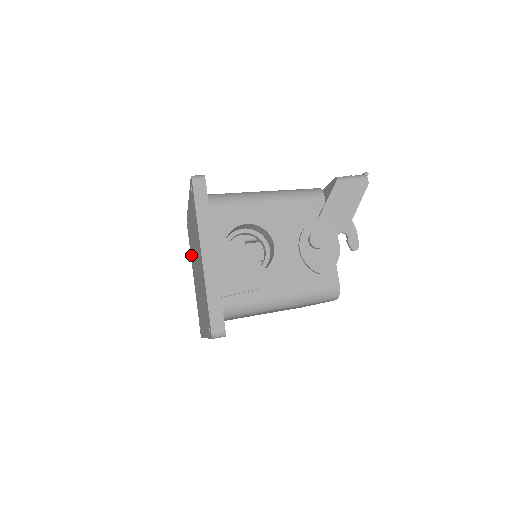
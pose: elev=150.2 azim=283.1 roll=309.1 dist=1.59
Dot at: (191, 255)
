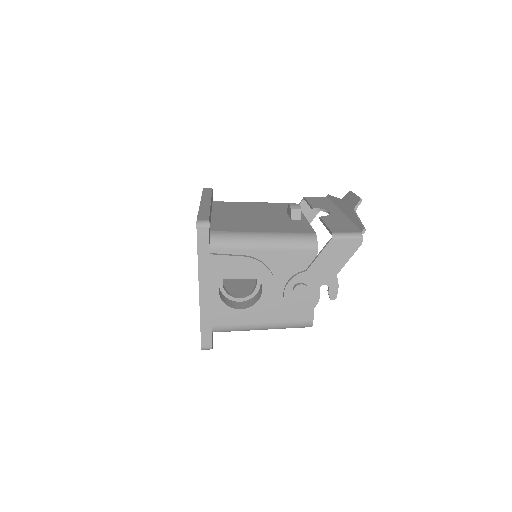
Dot at: occluded
